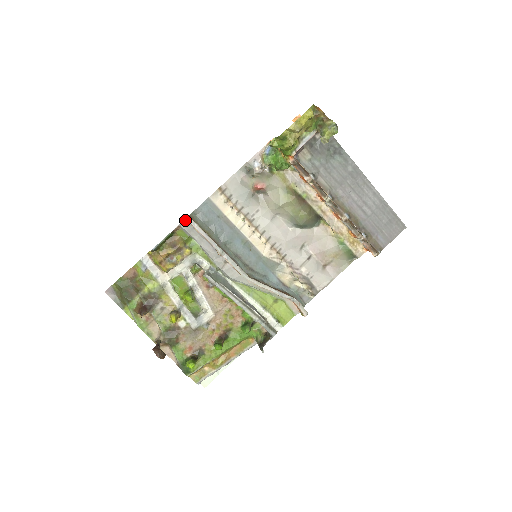
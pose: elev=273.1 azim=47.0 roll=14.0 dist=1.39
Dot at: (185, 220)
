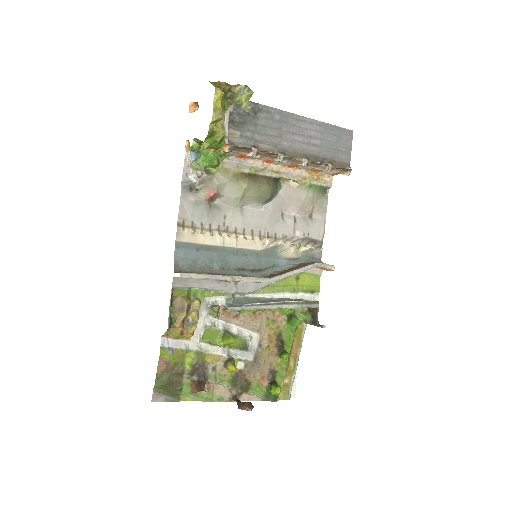
Dot at: (174, 279)
